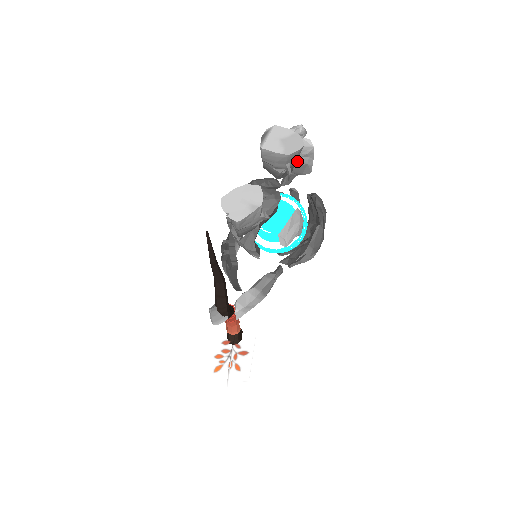
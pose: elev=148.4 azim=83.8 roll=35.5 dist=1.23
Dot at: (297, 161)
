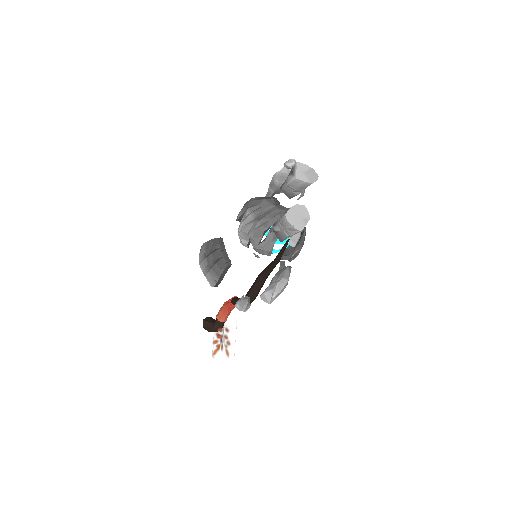
Dot at: occluded
